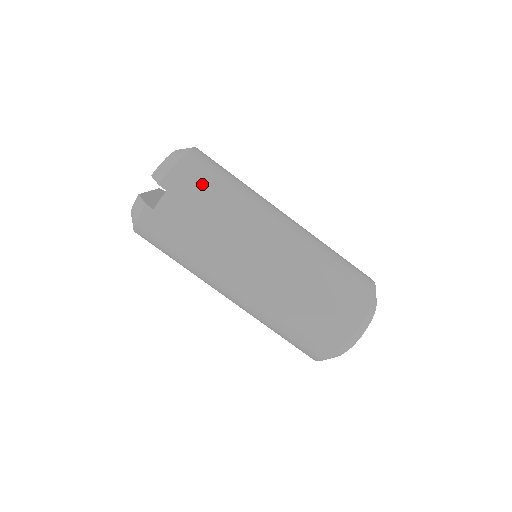
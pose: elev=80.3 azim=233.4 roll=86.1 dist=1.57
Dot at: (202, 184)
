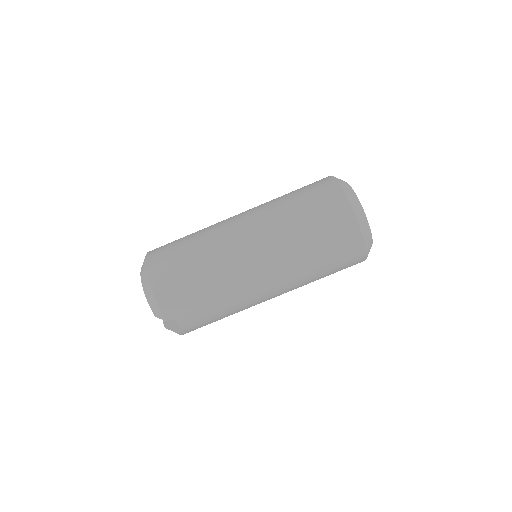
Dot at: (182, 292)
